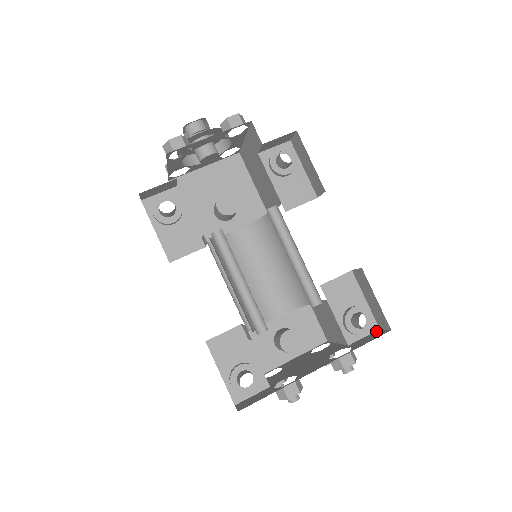
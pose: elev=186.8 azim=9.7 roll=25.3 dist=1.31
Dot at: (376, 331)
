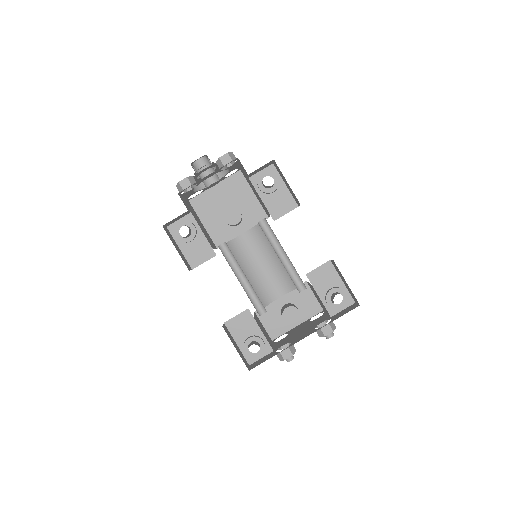
Dot at: (352, 305)
